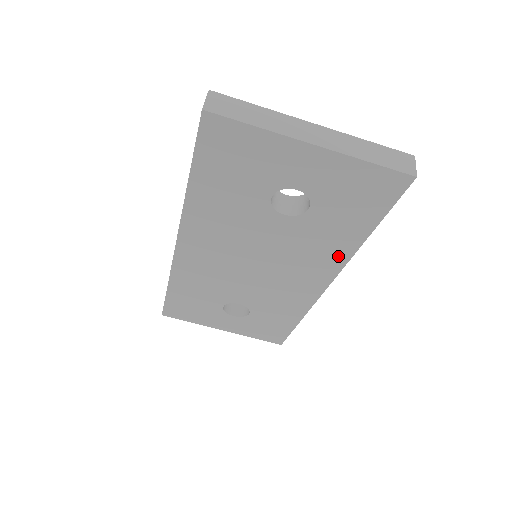
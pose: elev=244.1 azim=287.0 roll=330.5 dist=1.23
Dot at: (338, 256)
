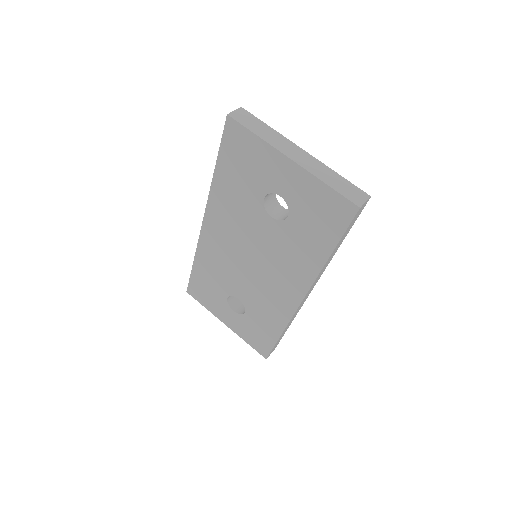
Dot at: (308, 271)
